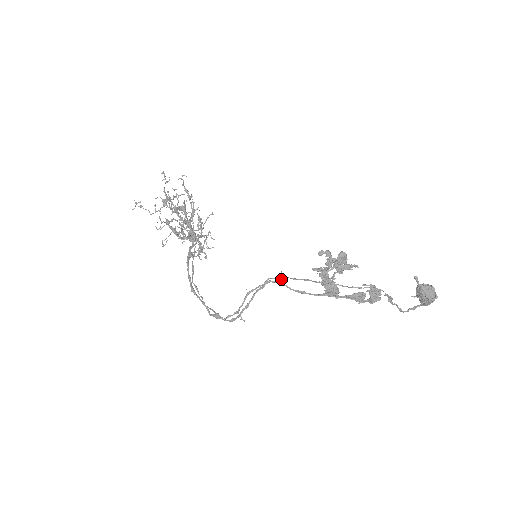
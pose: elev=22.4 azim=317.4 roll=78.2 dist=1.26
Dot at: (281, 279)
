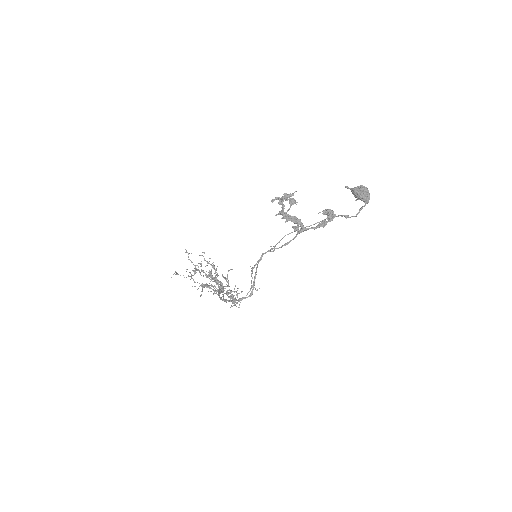
Dot at: (272, 251)
